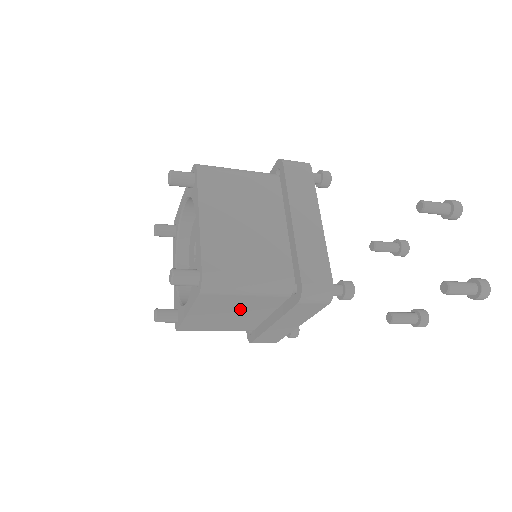
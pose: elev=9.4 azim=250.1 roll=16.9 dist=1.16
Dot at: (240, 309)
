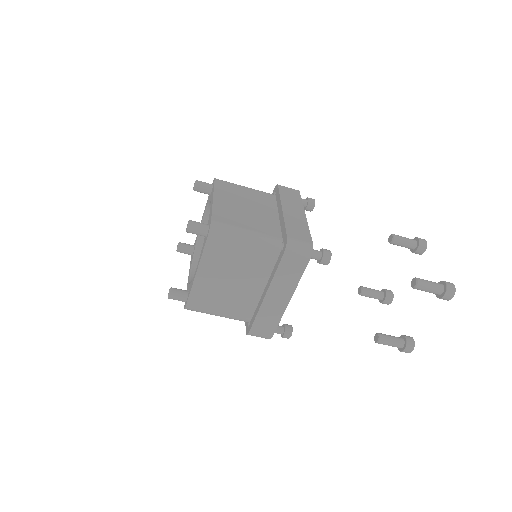
Dot at: (239, 272)
